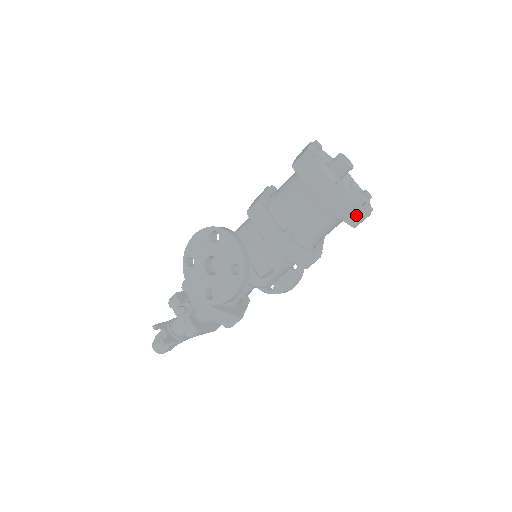
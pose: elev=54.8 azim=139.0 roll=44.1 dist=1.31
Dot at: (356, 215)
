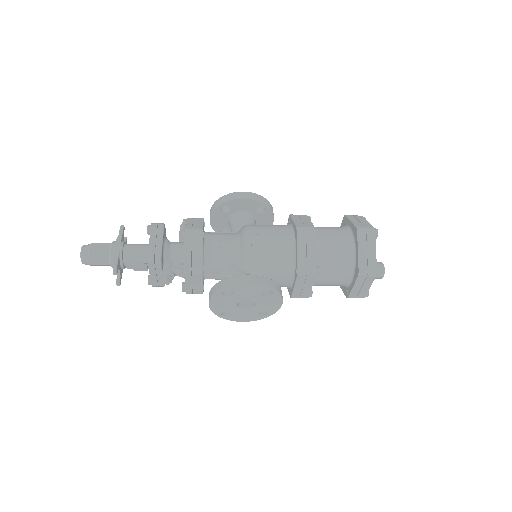
Dot at: occluded
